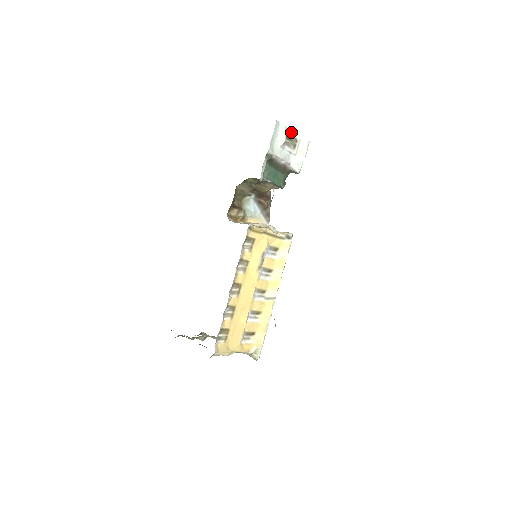
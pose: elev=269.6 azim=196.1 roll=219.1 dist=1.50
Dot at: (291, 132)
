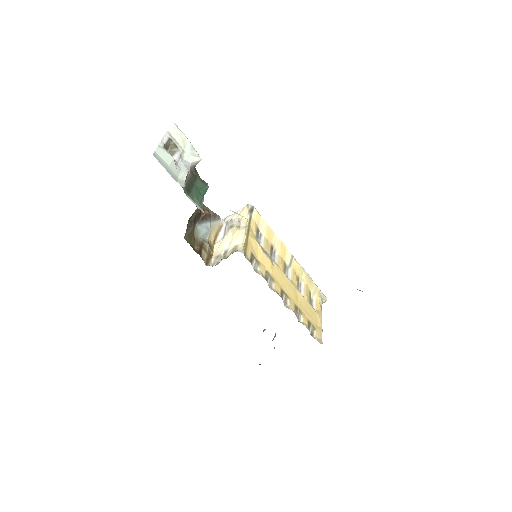
Dot at: (162, 141)
